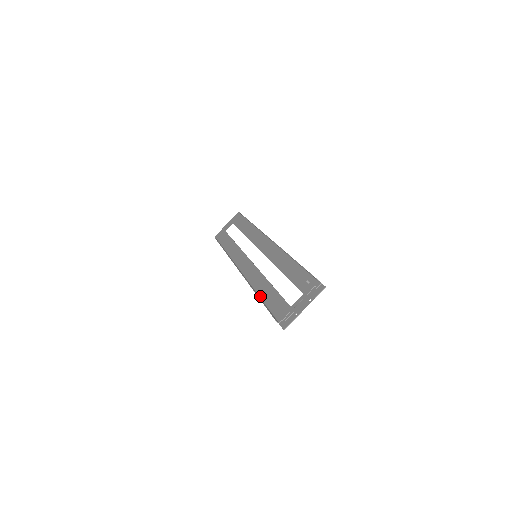
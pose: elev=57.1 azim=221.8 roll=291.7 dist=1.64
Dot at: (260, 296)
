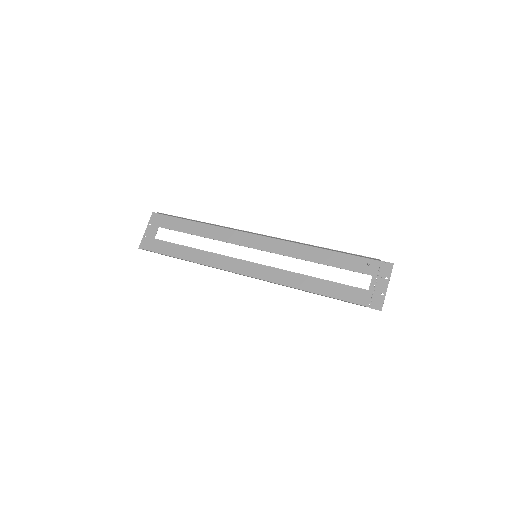
Dot at: (313, 292)
